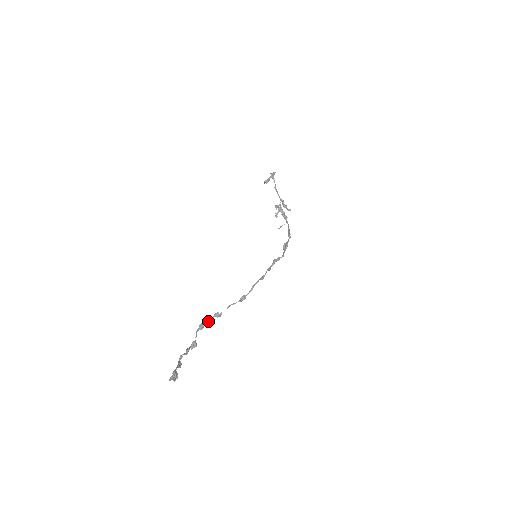
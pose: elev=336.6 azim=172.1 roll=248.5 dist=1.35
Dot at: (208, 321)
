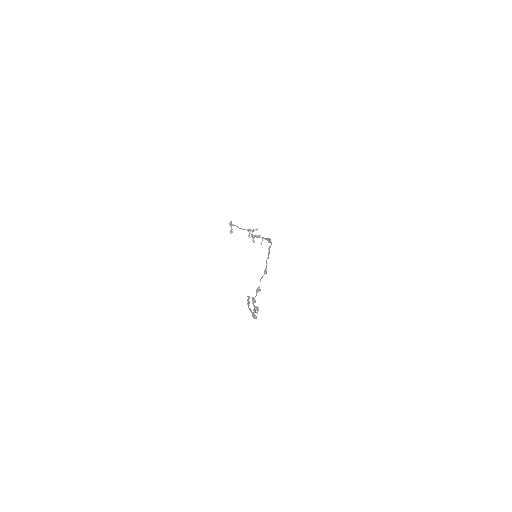
Dot at: occluded
